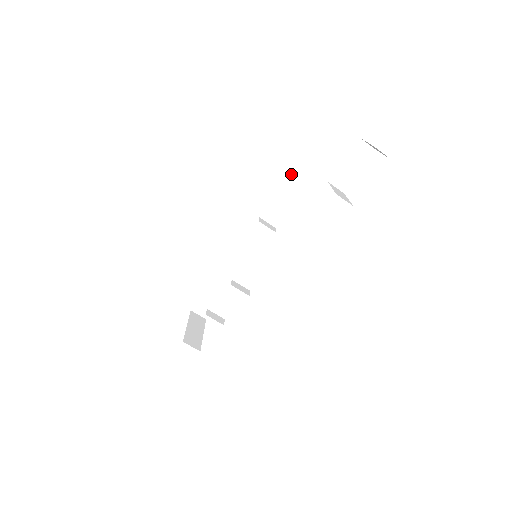
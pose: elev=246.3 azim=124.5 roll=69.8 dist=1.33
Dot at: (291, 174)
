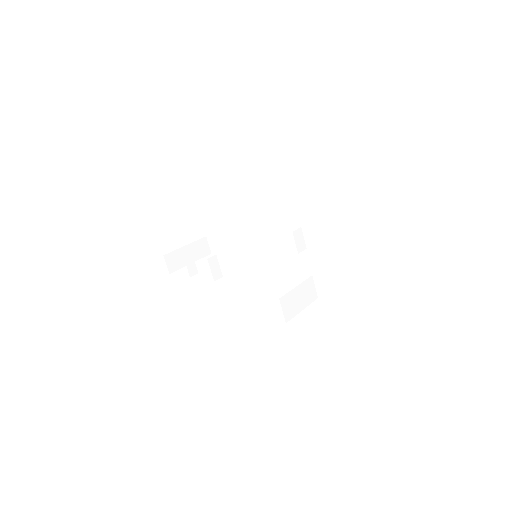
Dot at: (355, 221)
